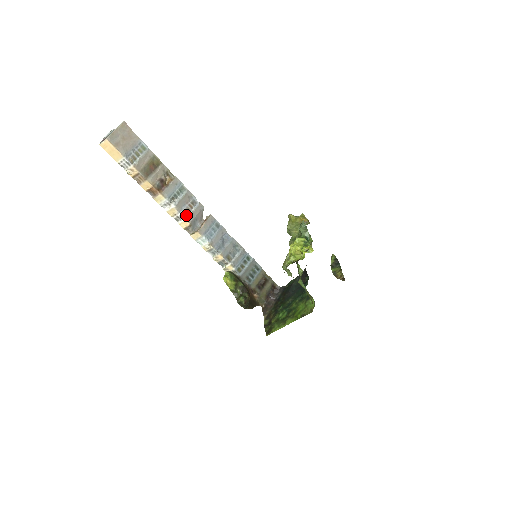
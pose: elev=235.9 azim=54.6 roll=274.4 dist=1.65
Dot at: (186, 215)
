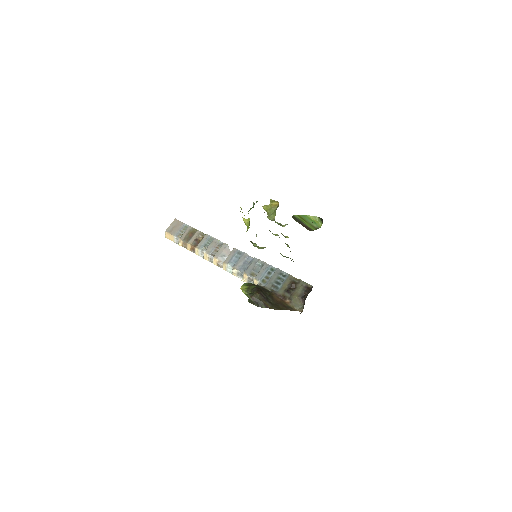
Dot at: (215, 255)
